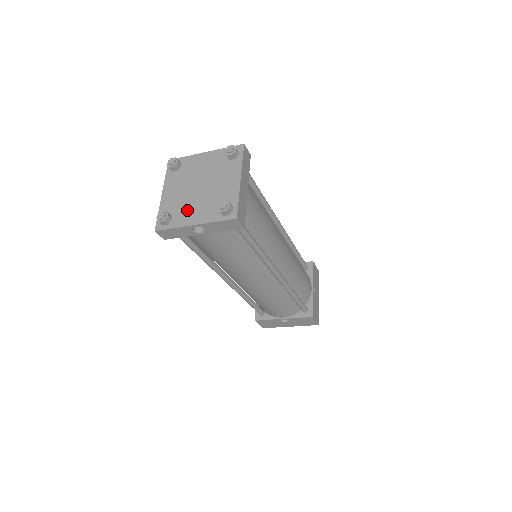
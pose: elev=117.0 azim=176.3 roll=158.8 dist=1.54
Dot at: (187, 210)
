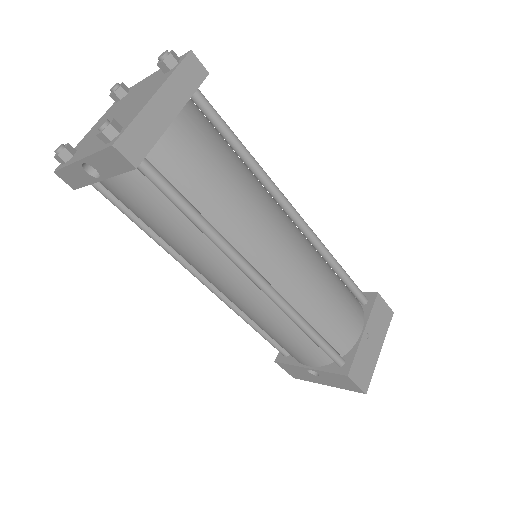
Dot at: (89, 143)
